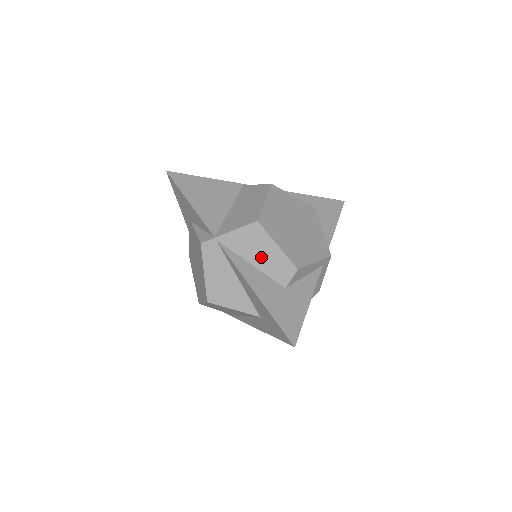
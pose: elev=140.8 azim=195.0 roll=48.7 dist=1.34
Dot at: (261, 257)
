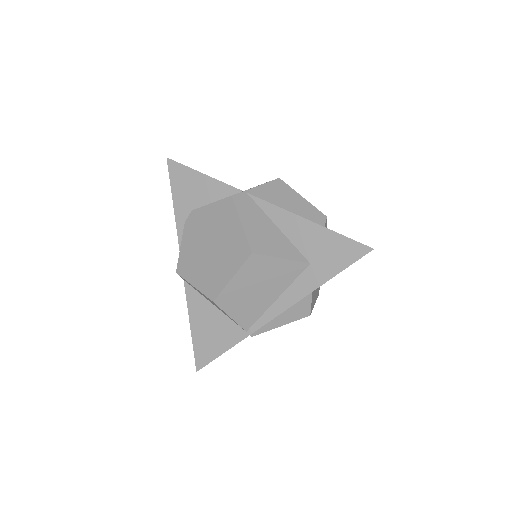
Dot at: (292, 207)
